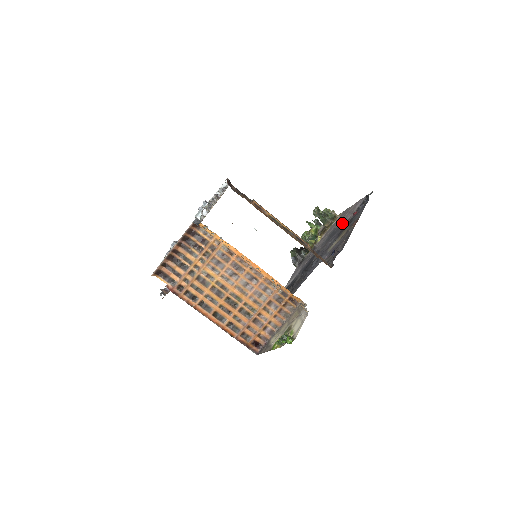
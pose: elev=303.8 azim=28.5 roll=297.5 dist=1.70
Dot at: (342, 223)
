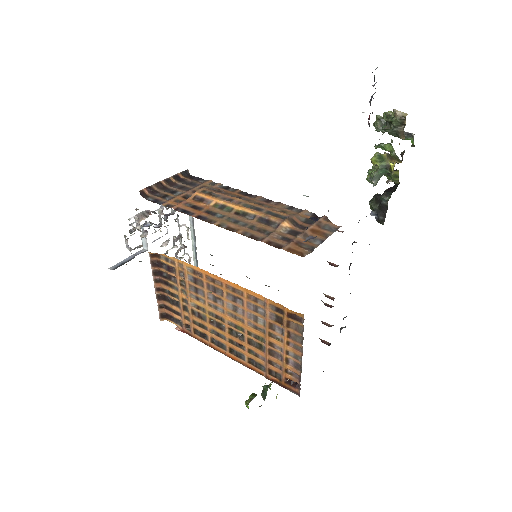
Dot at: occluded
